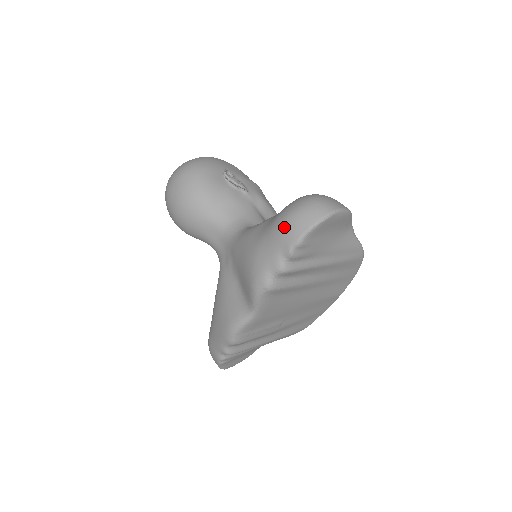
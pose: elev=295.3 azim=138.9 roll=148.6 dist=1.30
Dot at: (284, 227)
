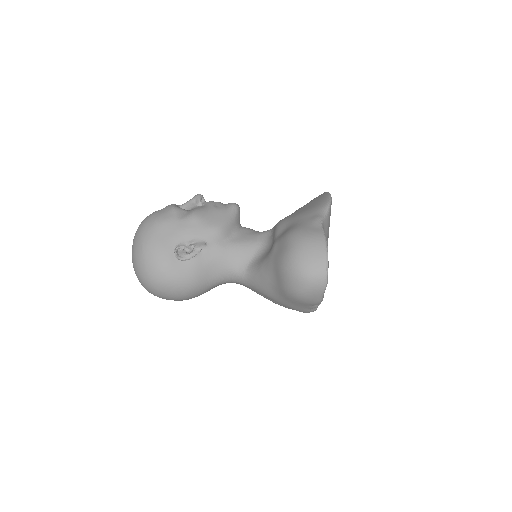
Dot at: (302, 301)
